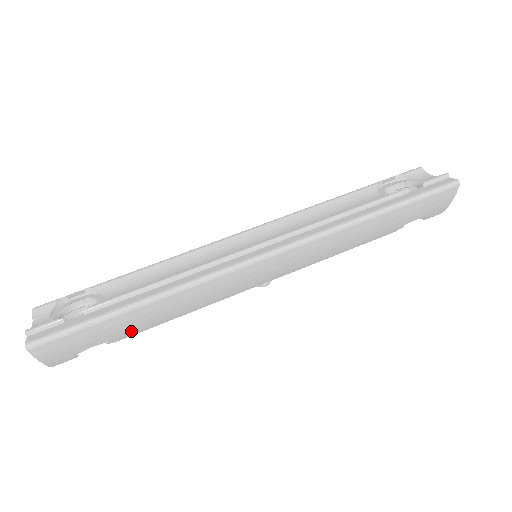
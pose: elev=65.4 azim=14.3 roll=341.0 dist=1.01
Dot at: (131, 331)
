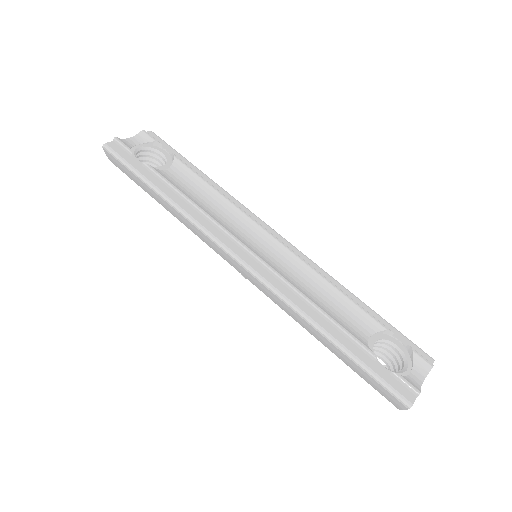
Dot at: (157, 201)
